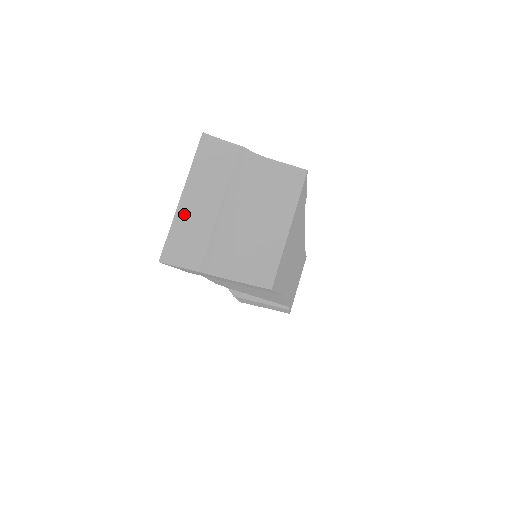
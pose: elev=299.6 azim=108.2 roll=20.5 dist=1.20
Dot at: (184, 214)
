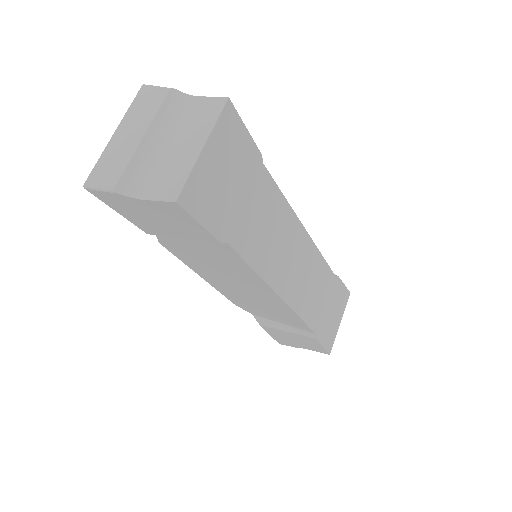
Dot at: (113, 146)
